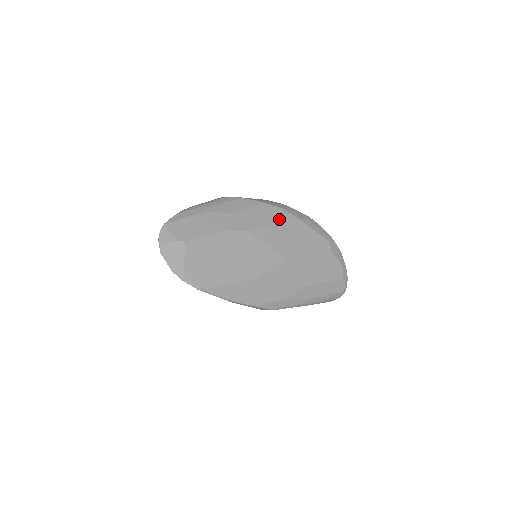
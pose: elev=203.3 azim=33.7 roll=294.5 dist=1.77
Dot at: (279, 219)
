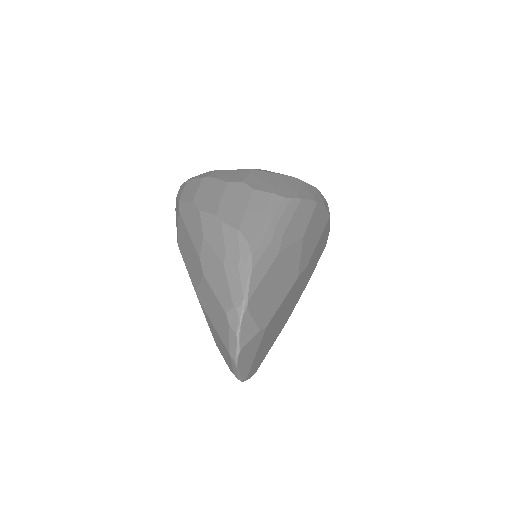
Dot at: (322, 226)
